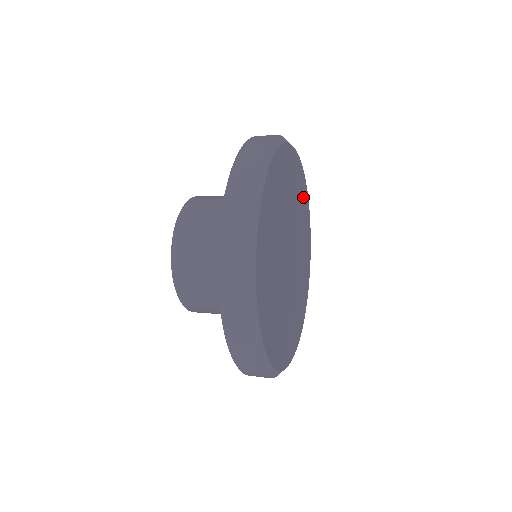
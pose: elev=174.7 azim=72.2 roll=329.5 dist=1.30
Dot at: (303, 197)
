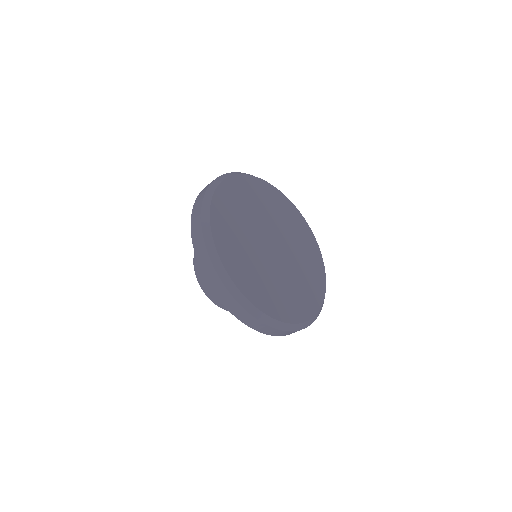
Dot at: (279, 201)
